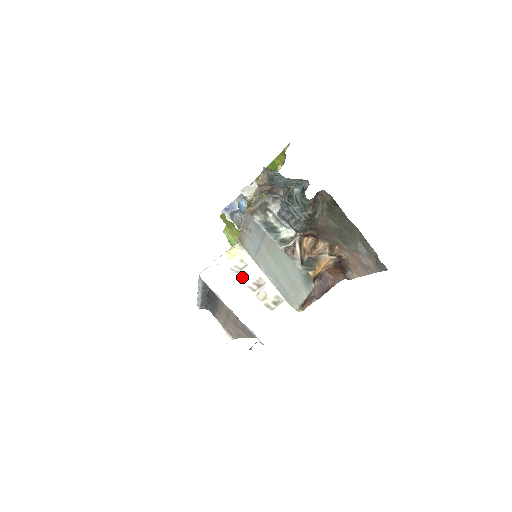
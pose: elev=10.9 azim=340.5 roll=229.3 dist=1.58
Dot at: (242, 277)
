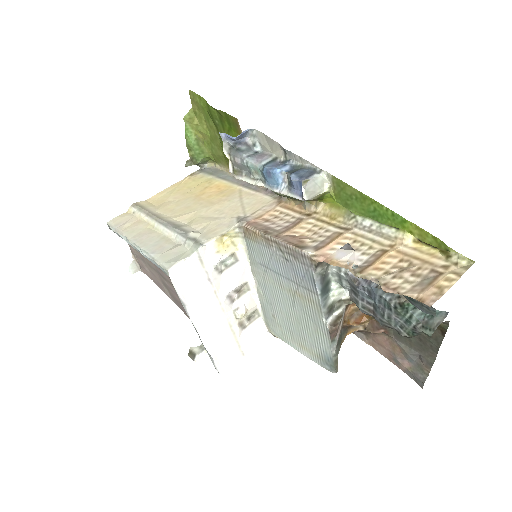
Dot at: (225, 281)
